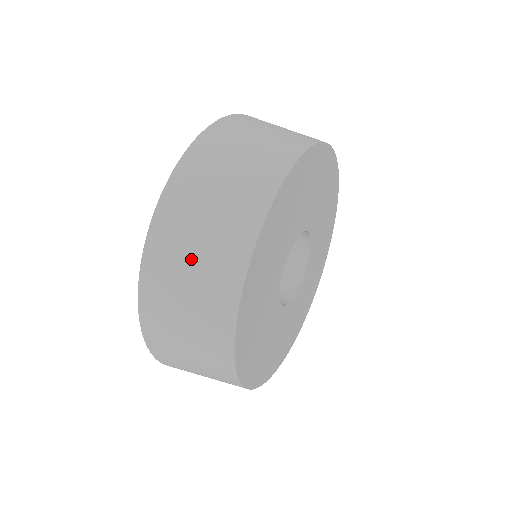
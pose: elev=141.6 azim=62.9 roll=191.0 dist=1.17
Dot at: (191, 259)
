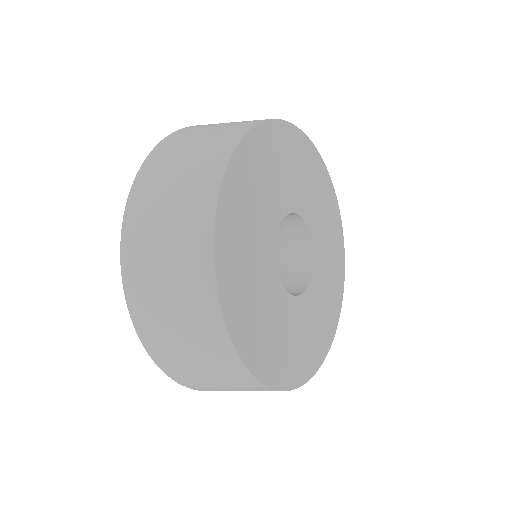
Dot at: occluded
